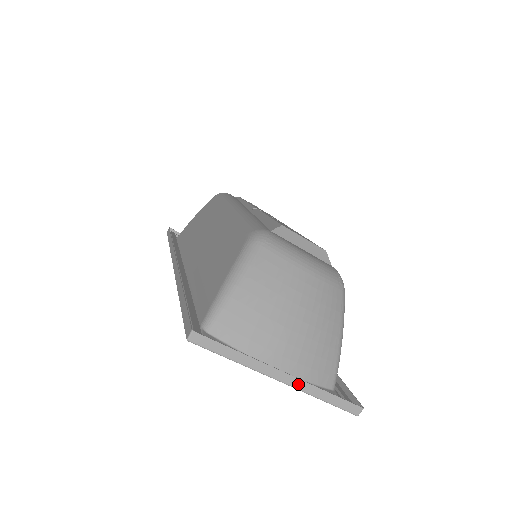
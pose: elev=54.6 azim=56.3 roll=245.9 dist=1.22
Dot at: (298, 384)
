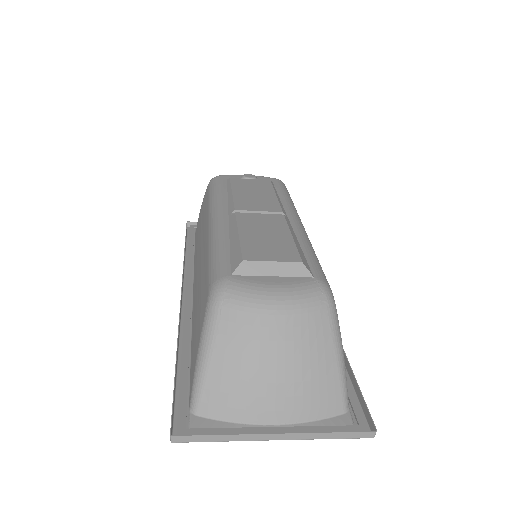
Dot at: (296, 437)
